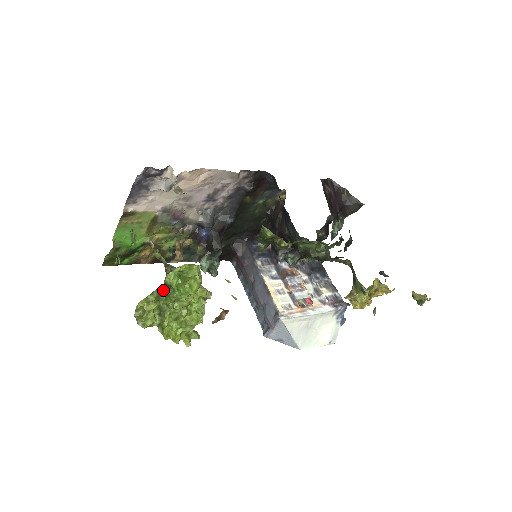
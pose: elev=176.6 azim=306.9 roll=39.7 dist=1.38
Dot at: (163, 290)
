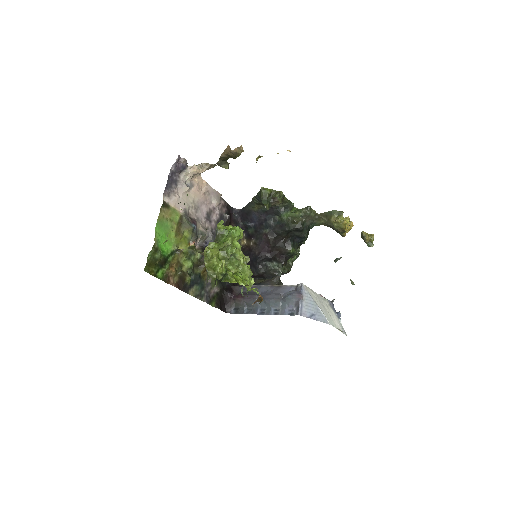
Dot at: (217, 241)
